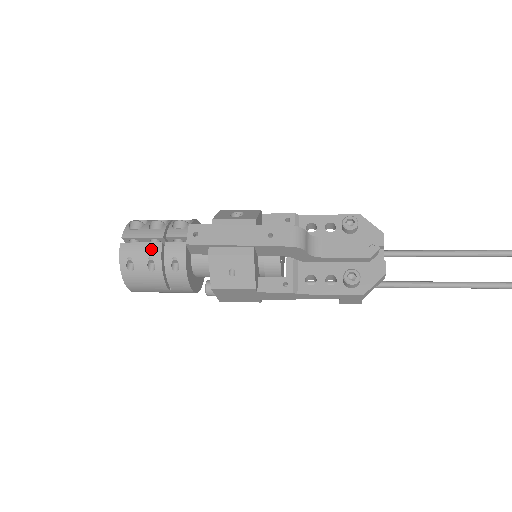
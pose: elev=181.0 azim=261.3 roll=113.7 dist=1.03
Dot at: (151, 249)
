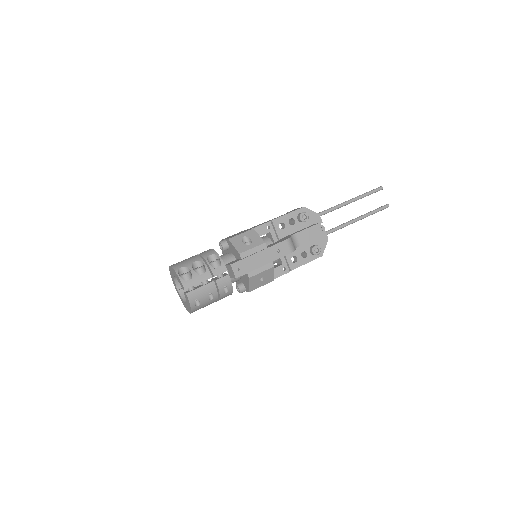
Dot at: (209, 288)
